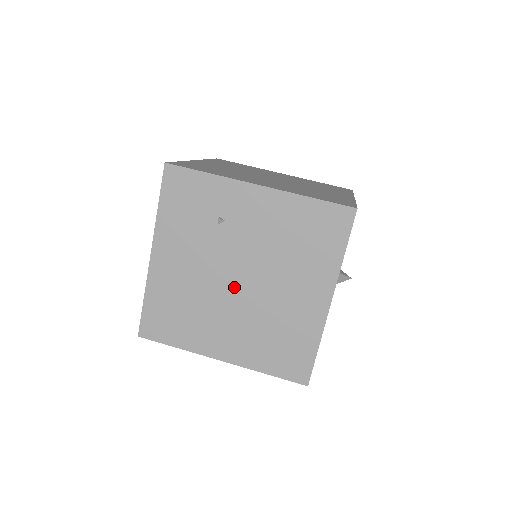
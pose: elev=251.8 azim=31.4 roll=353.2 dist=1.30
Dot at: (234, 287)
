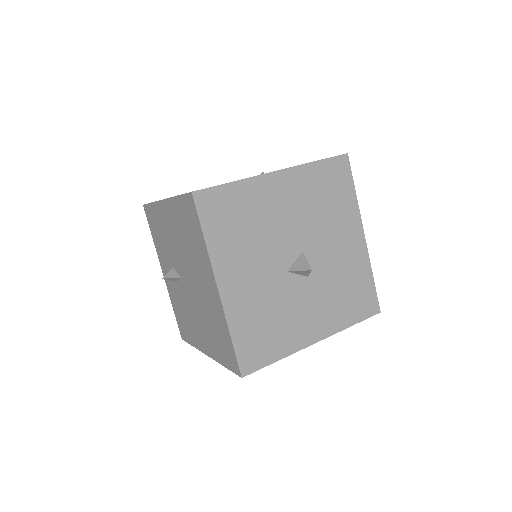
Dot at: occluded
